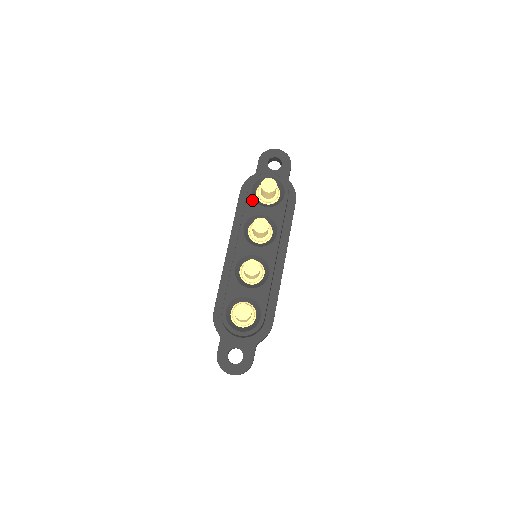
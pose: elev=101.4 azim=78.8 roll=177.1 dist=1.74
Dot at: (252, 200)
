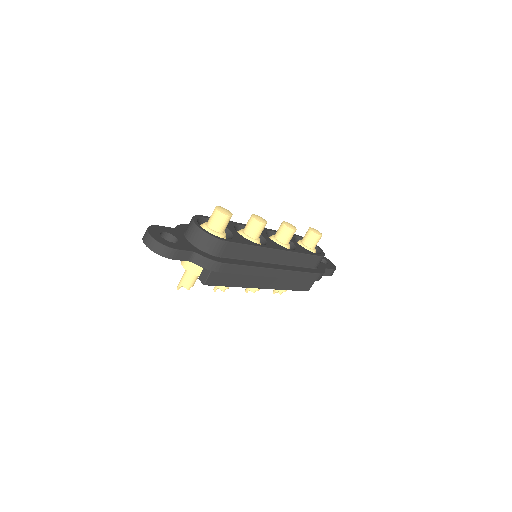
Dot at: occluded
